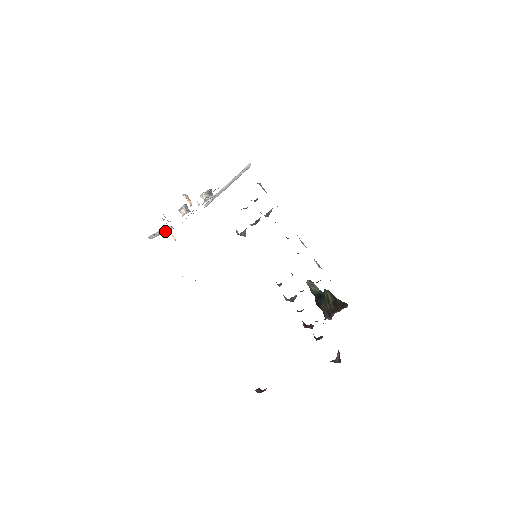
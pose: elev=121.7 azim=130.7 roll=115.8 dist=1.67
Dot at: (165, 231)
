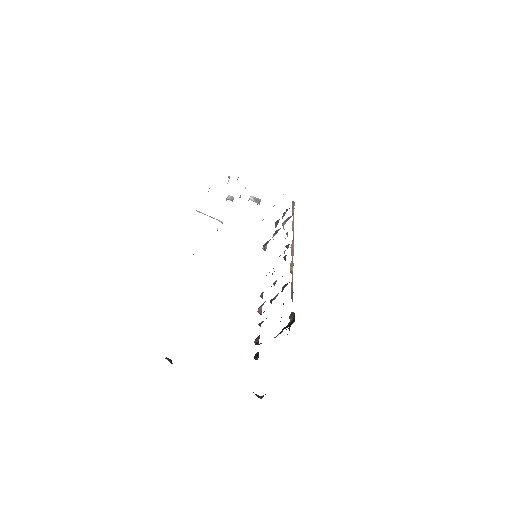
Dot at: occluded
